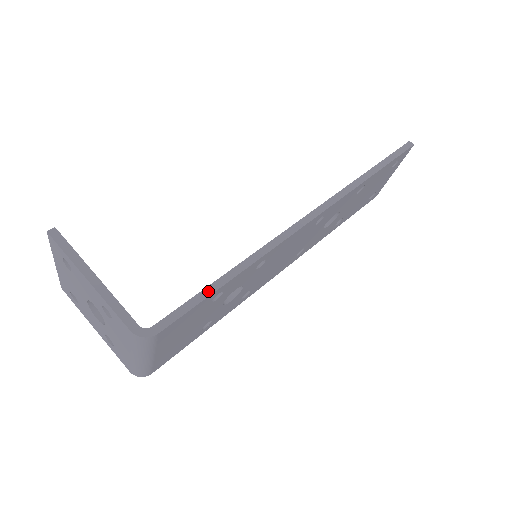
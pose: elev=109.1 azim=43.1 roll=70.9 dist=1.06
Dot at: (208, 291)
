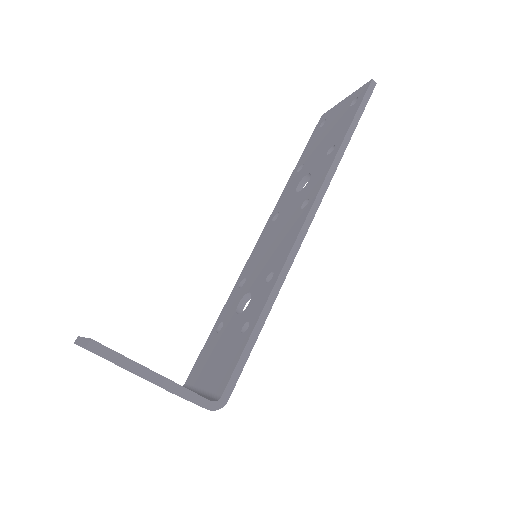
Dot at: (252, 341)
